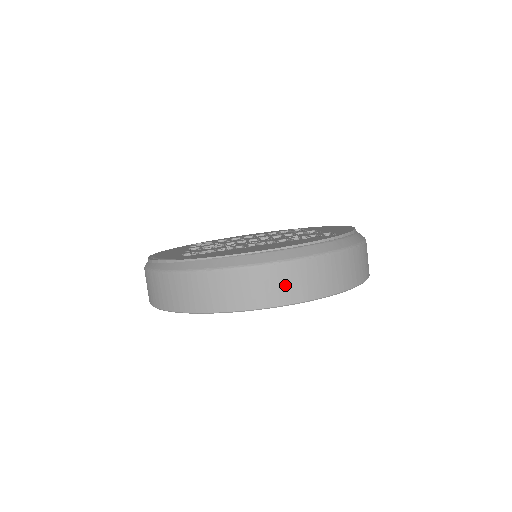
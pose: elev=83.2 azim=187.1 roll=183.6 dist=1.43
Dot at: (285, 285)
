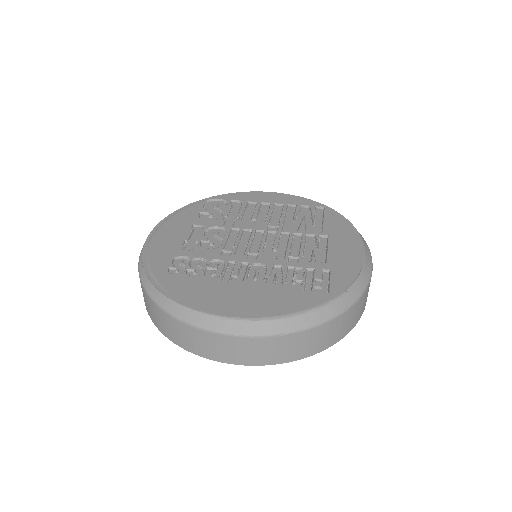
Dot at: (250, 352)
